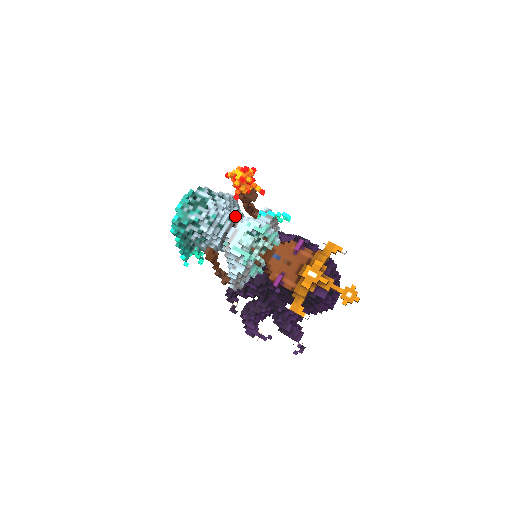
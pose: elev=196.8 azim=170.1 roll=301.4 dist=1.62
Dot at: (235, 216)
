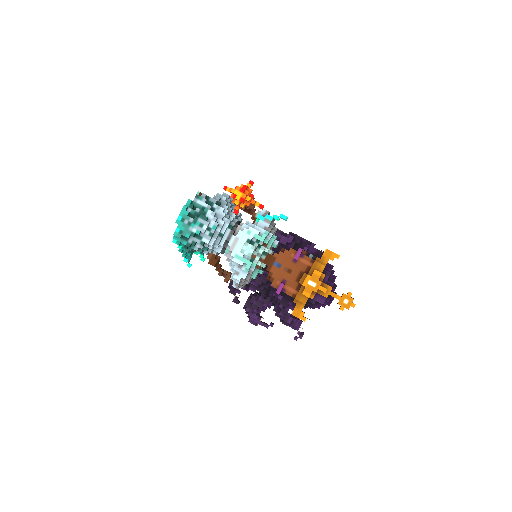
Dot at: (234, 223)
